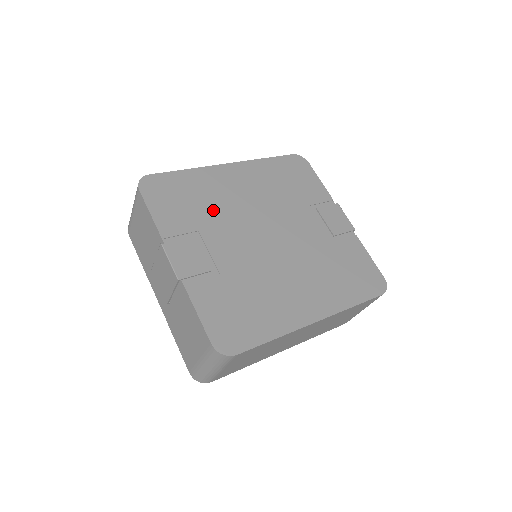
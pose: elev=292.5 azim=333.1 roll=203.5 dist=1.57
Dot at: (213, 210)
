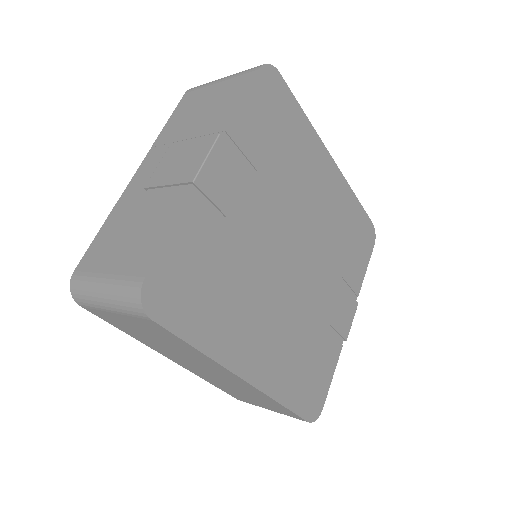
Dot at: (285, 174)
